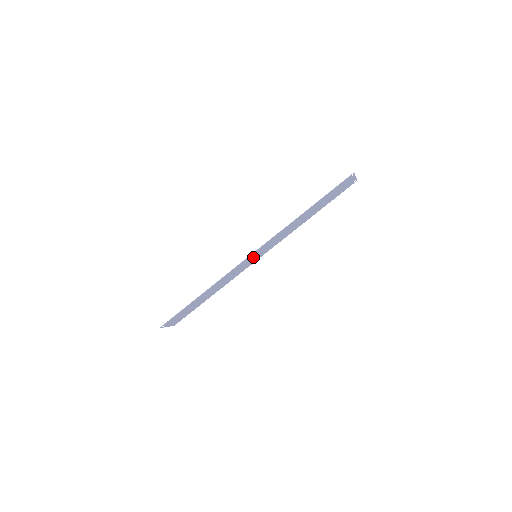
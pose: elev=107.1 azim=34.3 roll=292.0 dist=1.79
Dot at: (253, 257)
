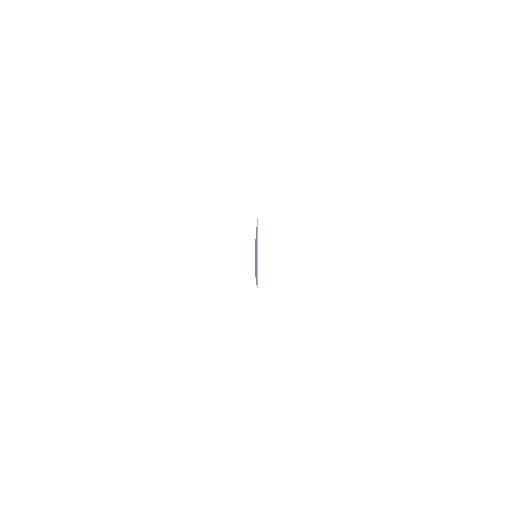
Dot at: occluded
